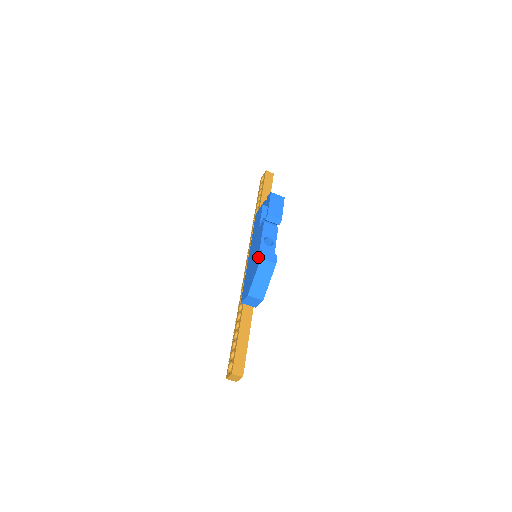
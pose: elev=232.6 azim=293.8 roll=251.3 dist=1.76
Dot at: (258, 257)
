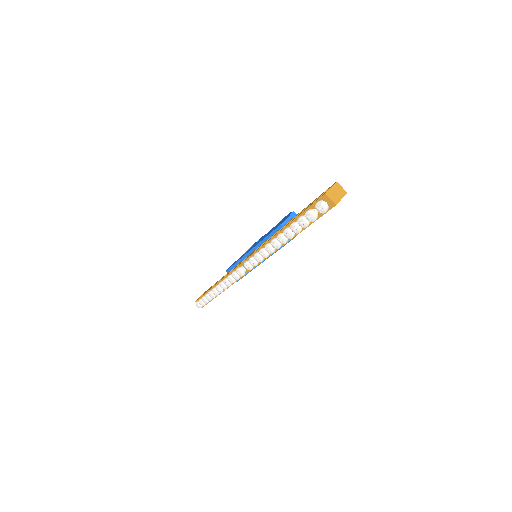
Dot at: (282, 219)
